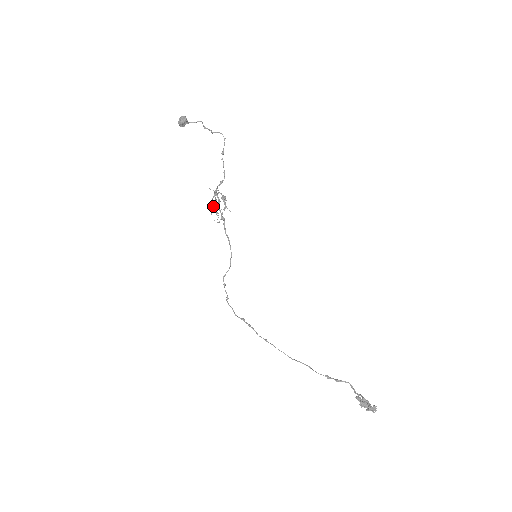
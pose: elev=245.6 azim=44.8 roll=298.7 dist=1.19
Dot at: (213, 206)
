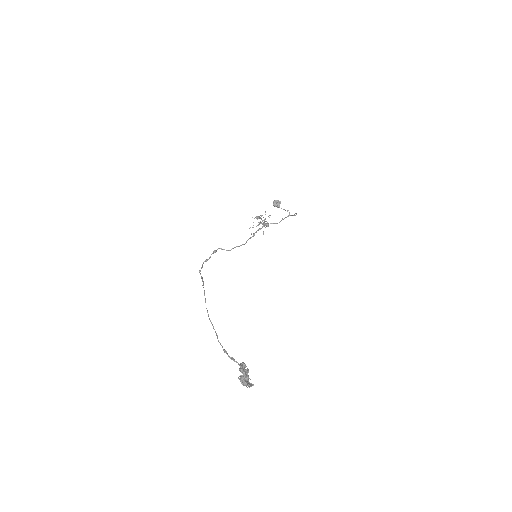
Dot at: (259, 216)
